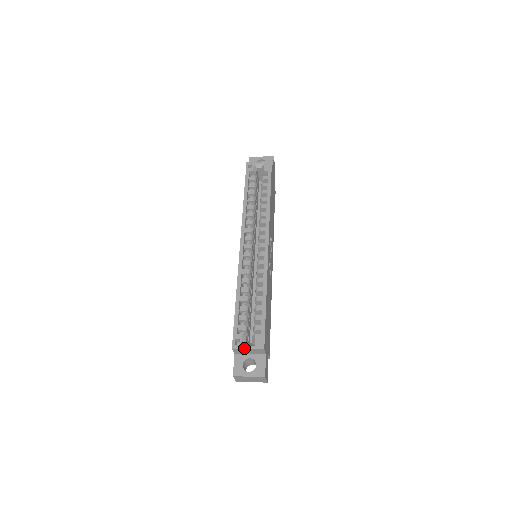
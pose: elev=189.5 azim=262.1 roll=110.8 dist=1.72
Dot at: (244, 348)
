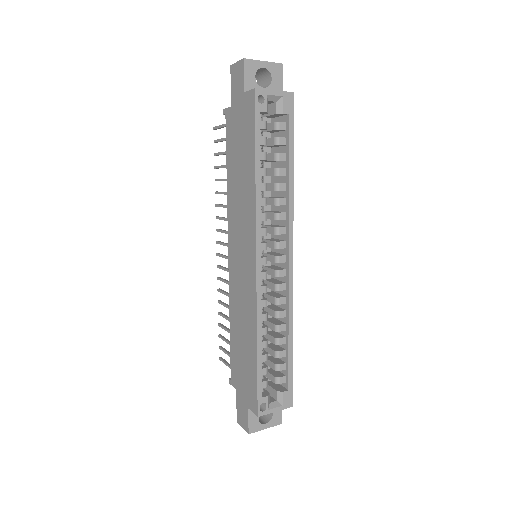
Dot at: (271, 412)
